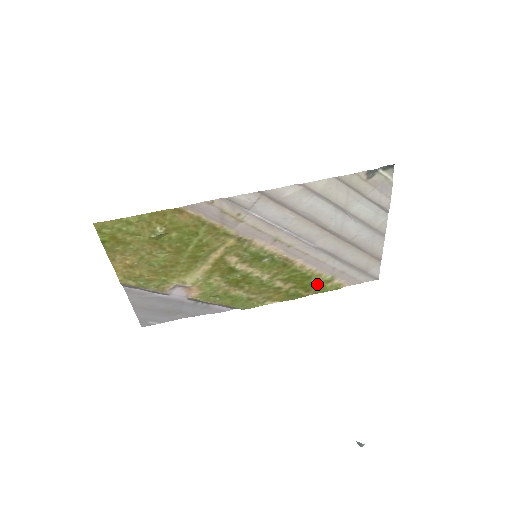
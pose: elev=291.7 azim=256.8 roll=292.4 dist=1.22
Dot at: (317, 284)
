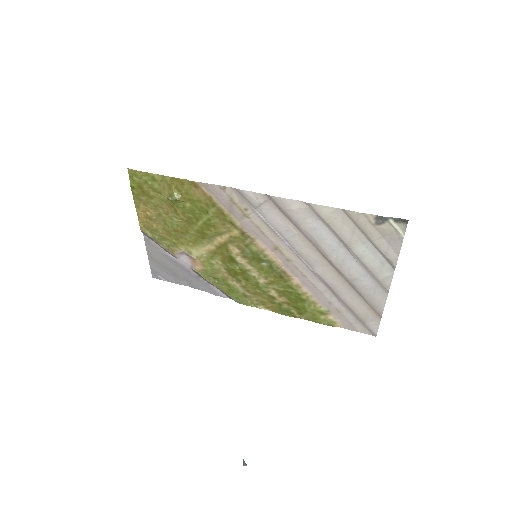
Dot at: (311, 311)
